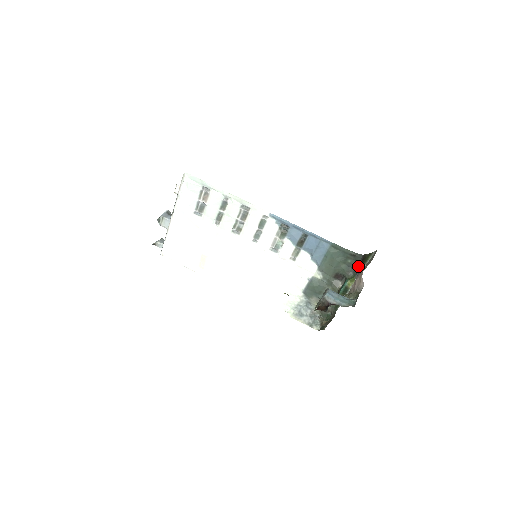
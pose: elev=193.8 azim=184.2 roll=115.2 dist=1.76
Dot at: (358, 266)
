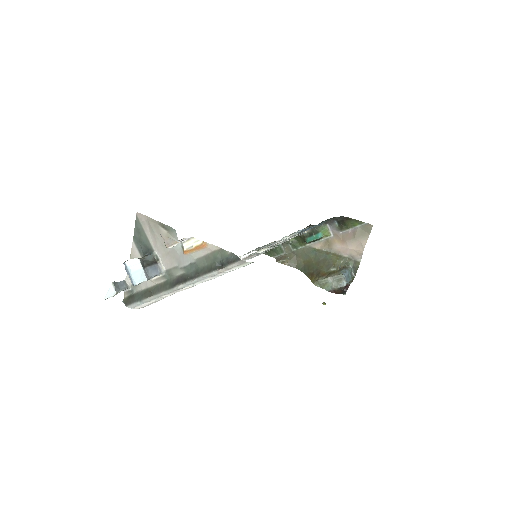
Dot at: (332, 220)
